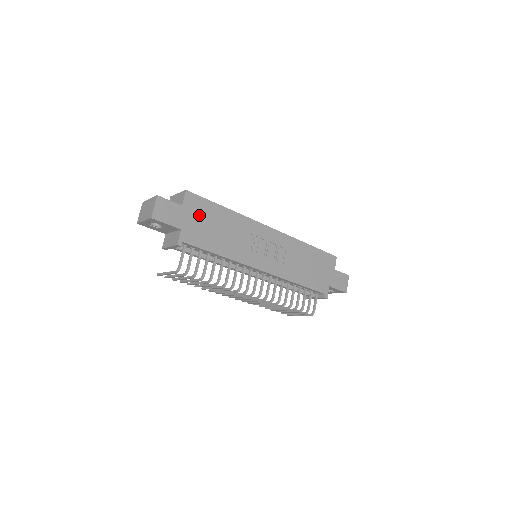
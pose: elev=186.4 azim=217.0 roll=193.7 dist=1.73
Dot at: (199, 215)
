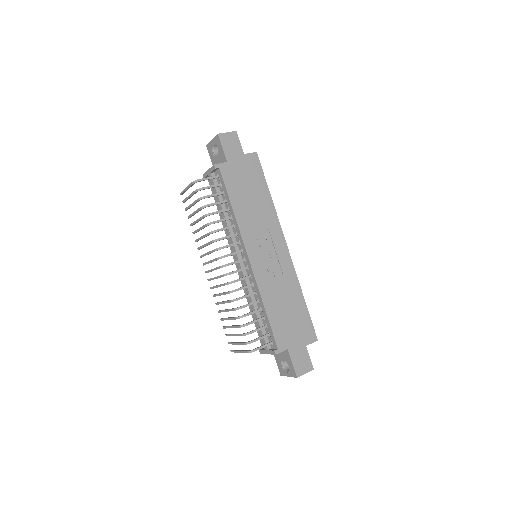
Dot at: (248, 172)
